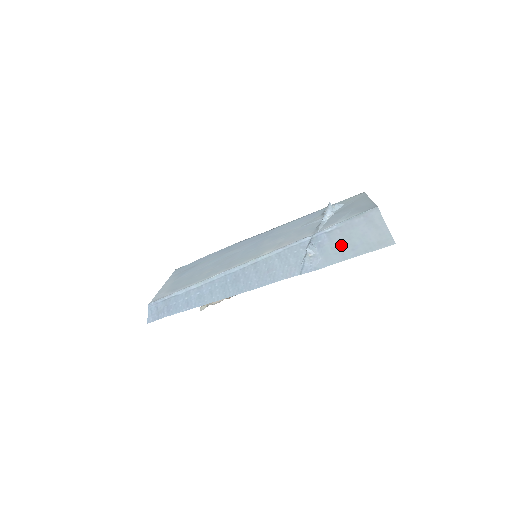
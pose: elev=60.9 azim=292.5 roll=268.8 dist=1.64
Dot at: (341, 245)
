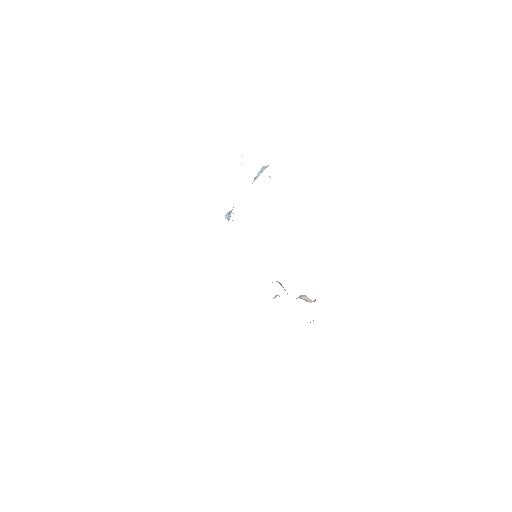
Dot at: occluded
